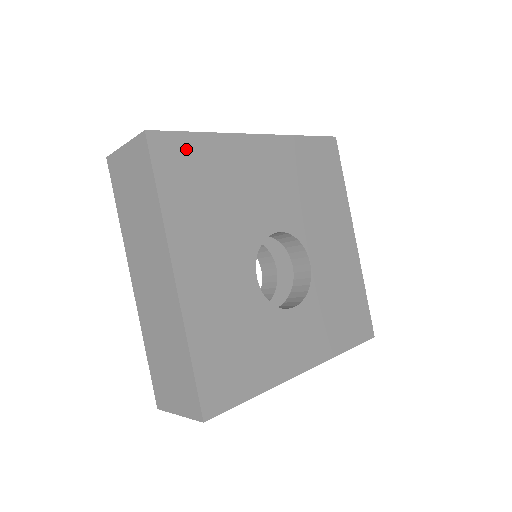
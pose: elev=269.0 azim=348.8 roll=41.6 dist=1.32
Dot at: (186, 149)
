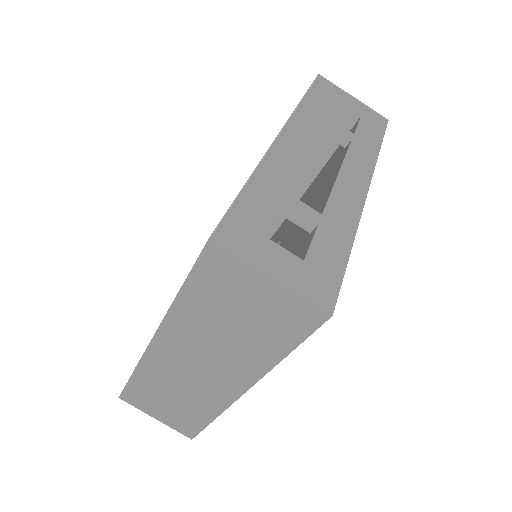
Dot at: occluded
